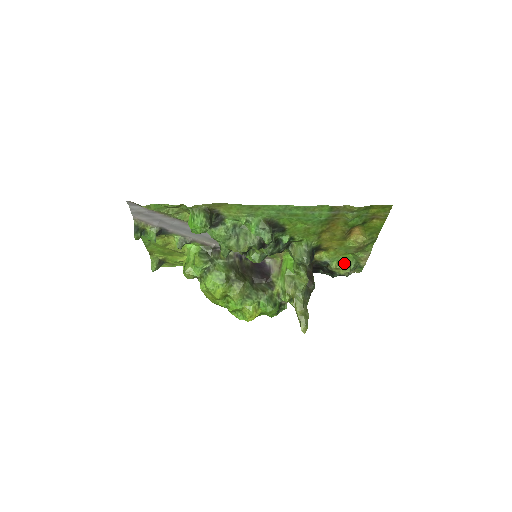
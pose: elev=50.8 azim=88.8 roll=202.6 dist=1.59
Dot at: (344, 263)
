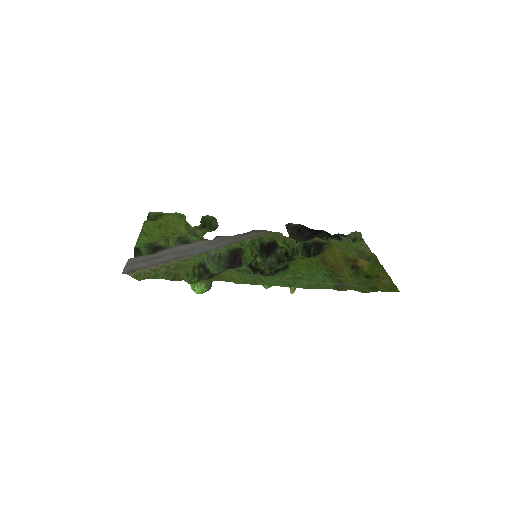
Dot at: (345, 240)
